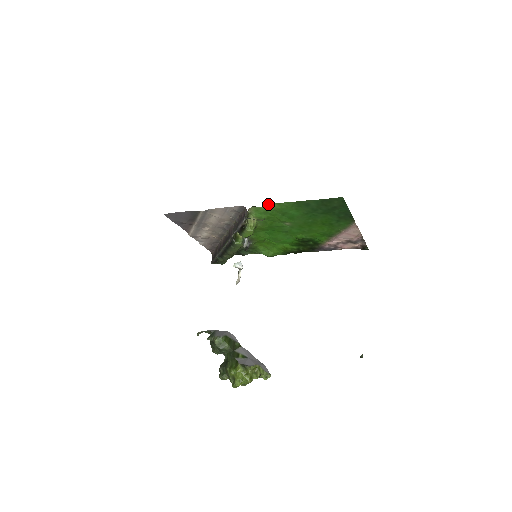
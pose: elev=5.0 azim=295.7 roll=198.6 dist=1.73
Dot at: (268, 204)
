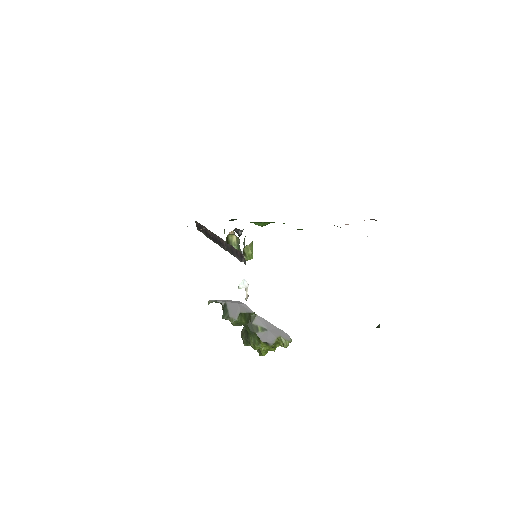
Dot at: occluded
